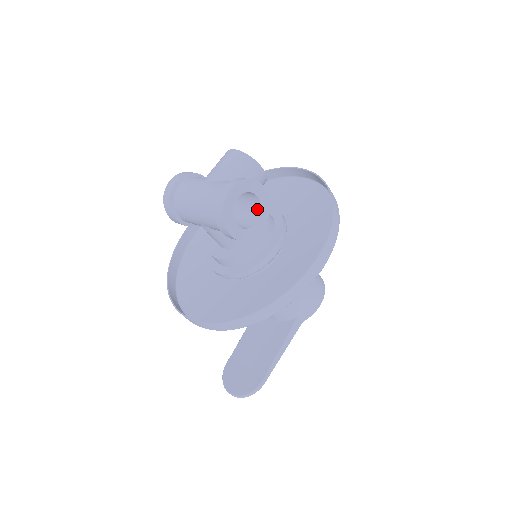
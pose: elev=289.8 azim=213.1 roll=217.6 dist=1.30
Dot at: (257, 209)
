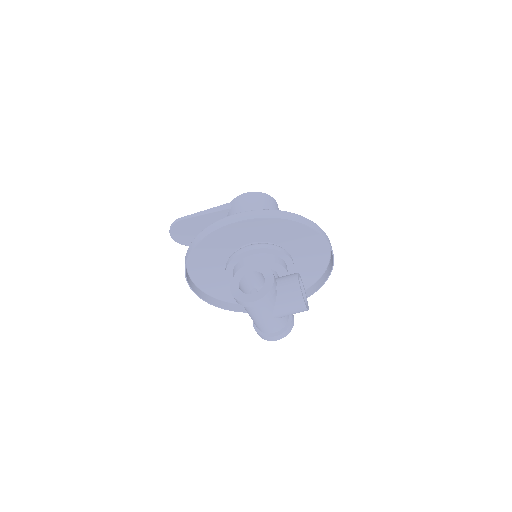
Dot at: occluded
